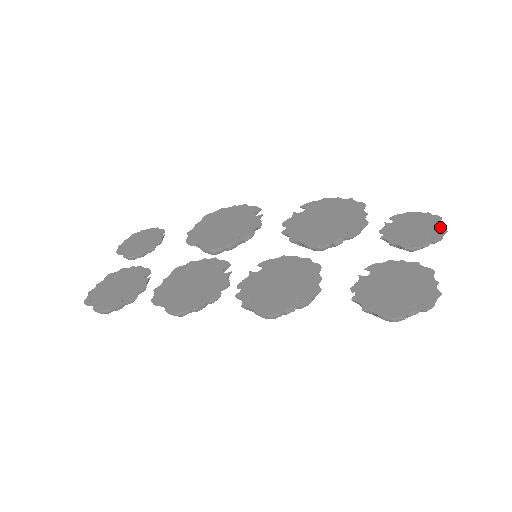
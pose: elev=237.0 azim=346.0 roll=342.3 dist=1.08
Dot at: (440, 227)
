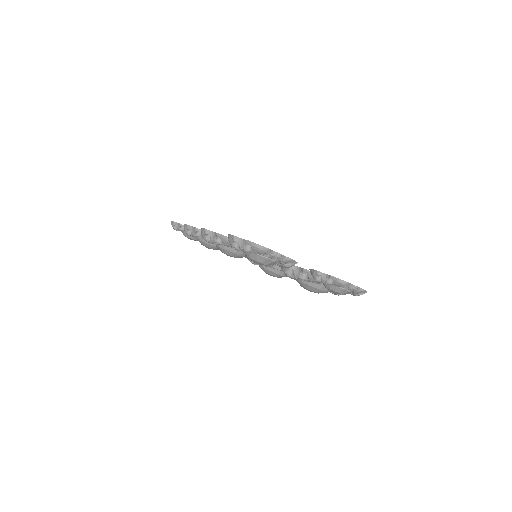
Dot at: (351, 284)
